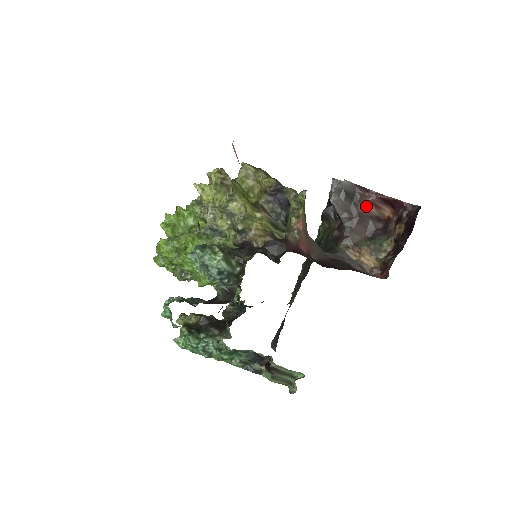
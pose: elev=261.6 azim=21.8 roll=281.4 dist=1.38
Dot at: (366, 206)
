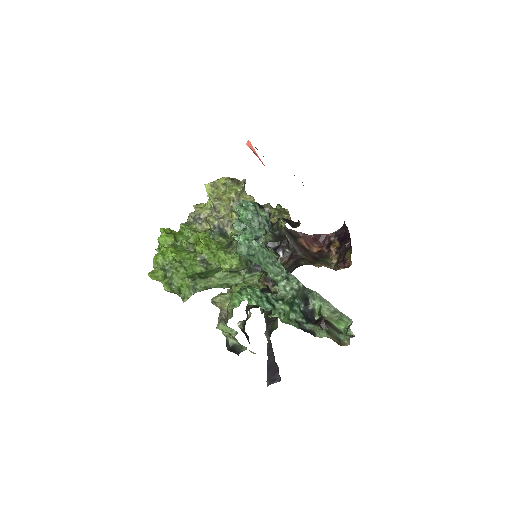
Dot at: (302, 243)
